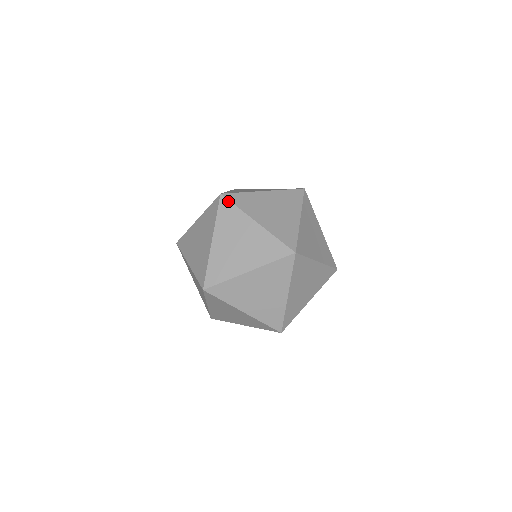
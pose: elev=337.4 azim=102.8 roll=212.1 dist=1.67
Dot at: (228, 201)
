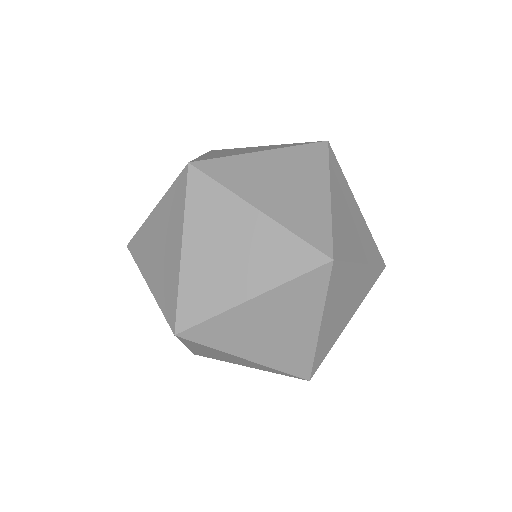
Dot at: (203, 175)
